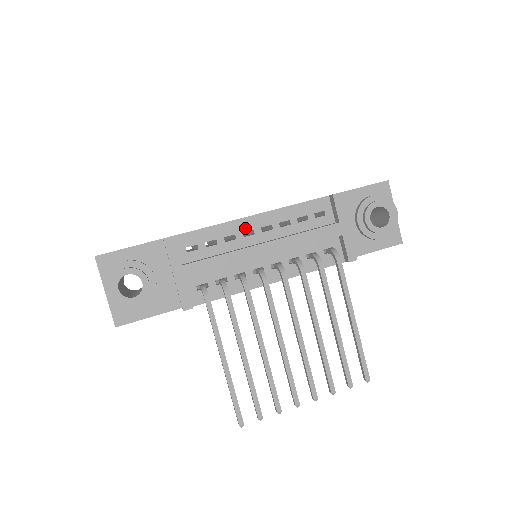
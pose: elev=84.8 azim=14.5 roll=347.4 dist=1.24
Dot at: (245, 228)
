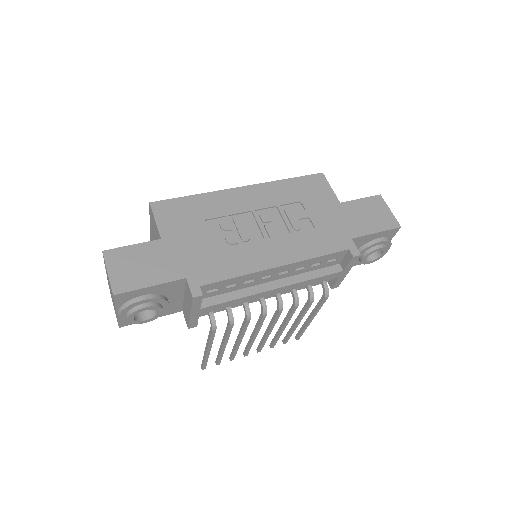
Dot at: (266, 274)
